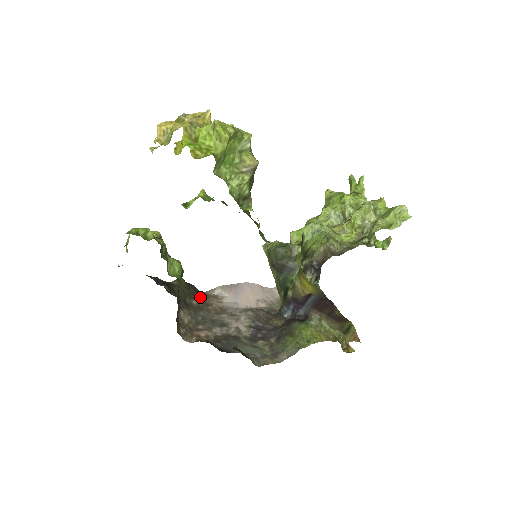
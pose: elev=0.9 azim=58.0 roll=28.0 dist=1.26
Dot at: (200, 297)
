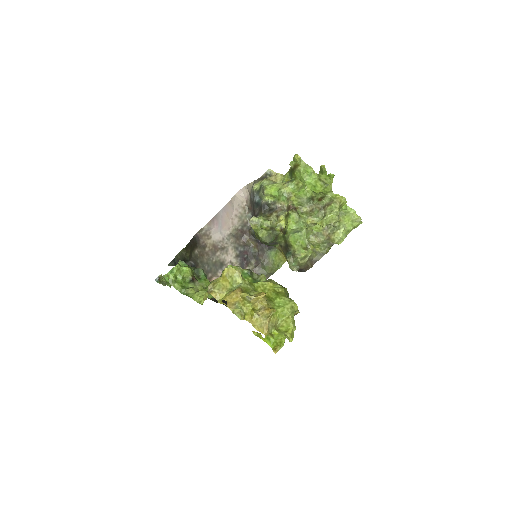
Dot at: (197, 244)
